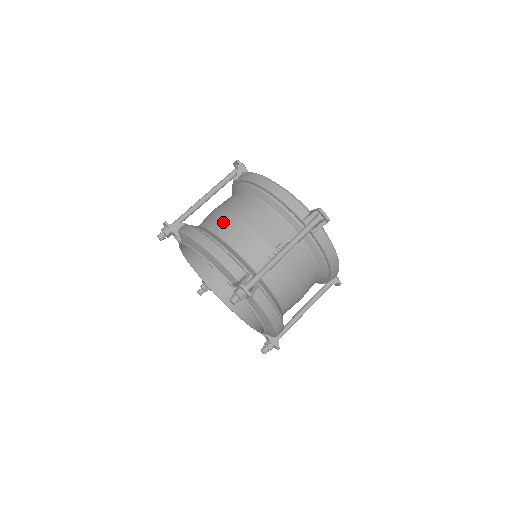
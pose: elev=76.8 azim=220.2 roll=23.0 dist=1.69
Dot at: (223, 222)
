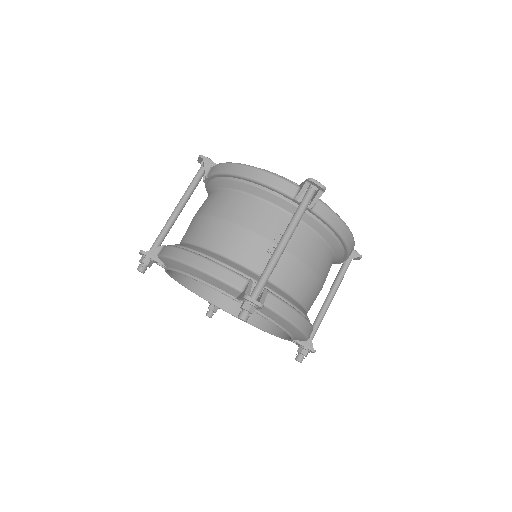
Dot at: (204, 230)
